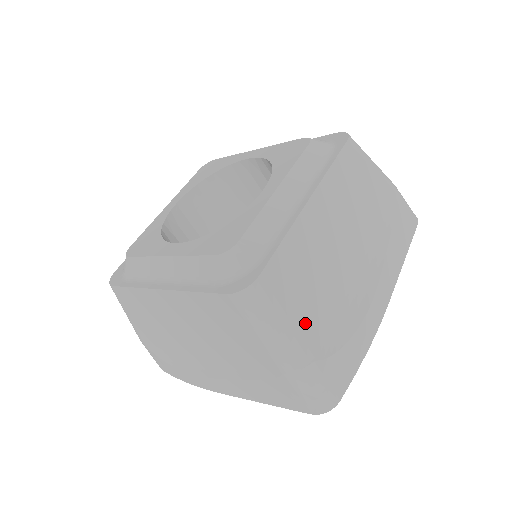
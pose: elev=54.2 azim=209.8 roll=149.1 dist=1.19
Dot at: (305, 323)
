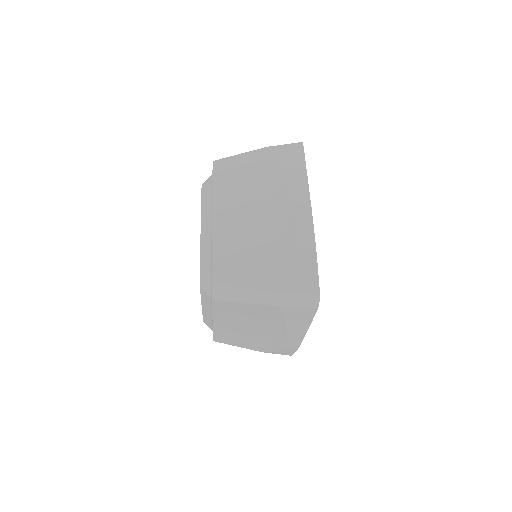
Dot at: (249, 347)
